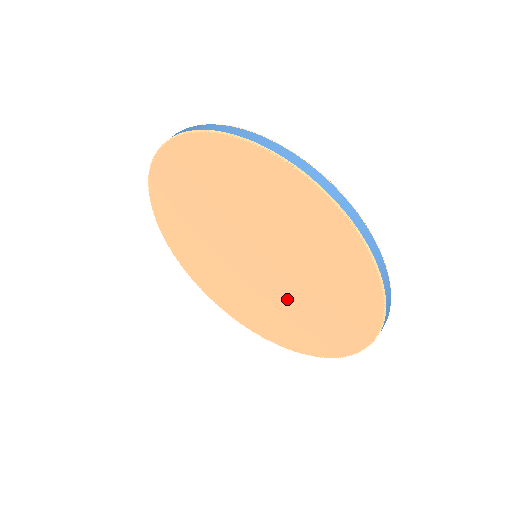
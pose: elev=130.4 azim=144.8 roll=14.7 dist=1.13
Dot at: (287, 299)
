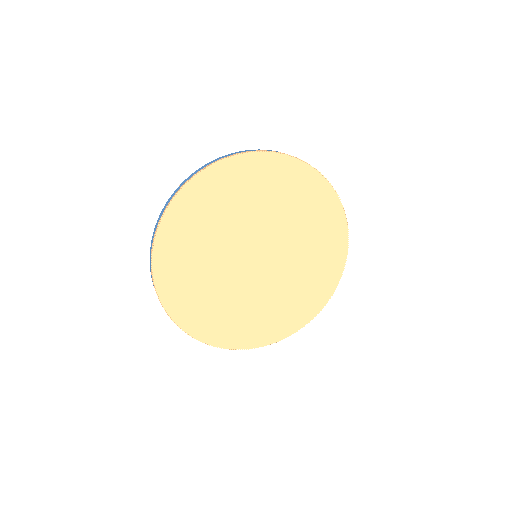
Dot at: (271, 290)
